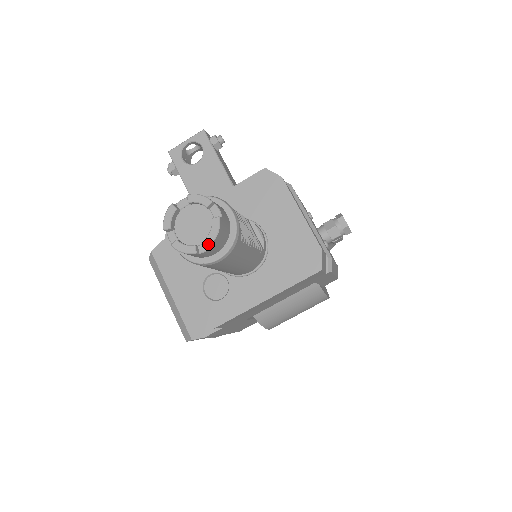
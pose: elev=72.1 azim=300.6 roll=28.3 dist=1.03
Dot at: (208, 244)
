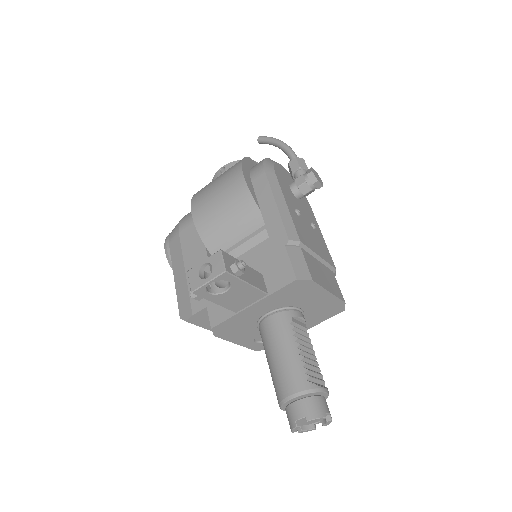
Dot at: (321, 422)
